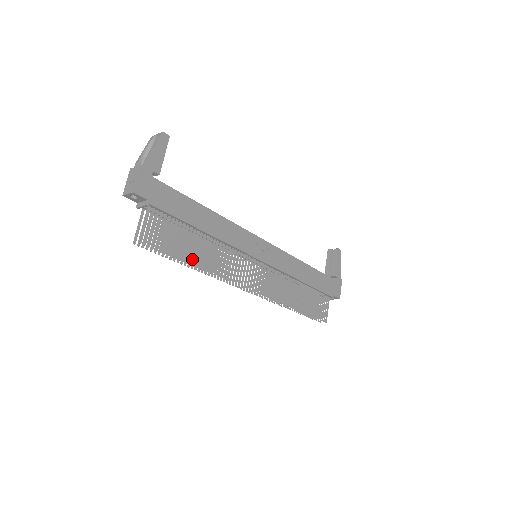
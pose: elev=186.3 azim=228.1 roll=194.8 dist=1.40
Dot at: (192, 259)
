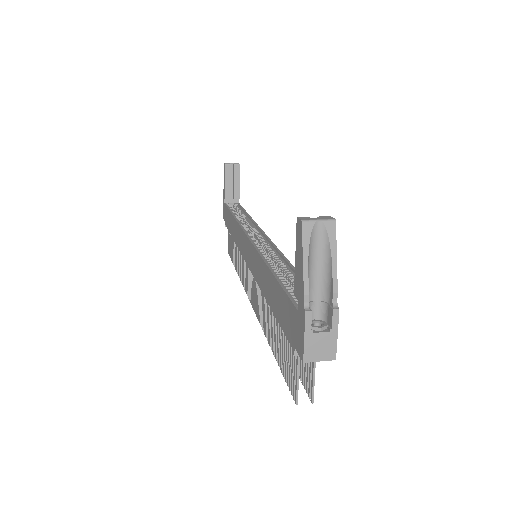
Dot at: occluded
